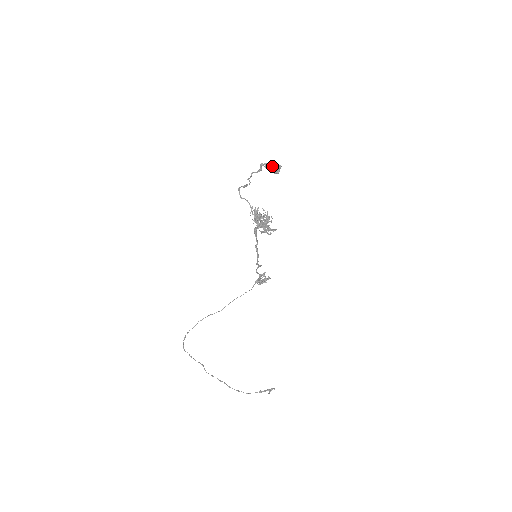
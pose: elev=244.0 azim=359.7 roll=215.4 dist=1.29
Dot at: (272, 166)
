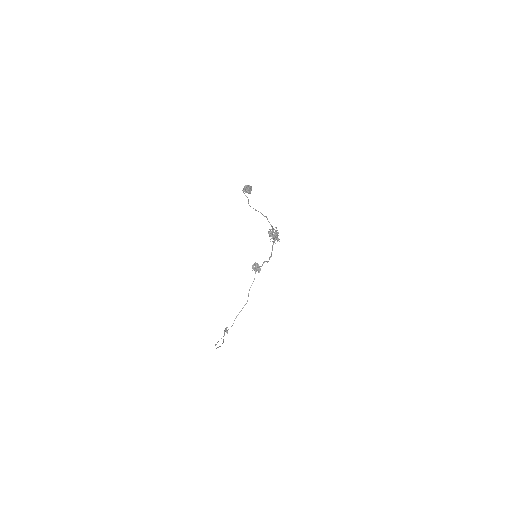
Dot at: (249, 189)
